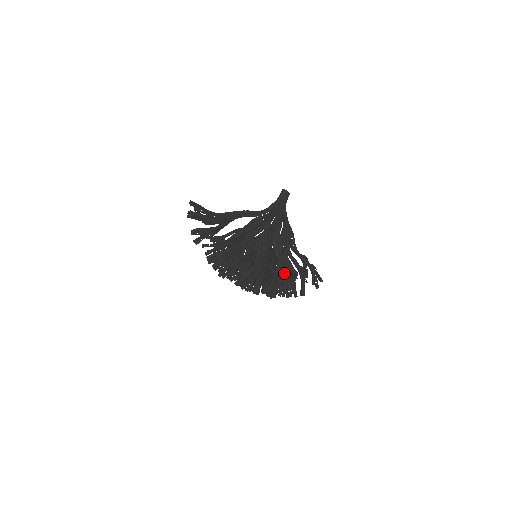
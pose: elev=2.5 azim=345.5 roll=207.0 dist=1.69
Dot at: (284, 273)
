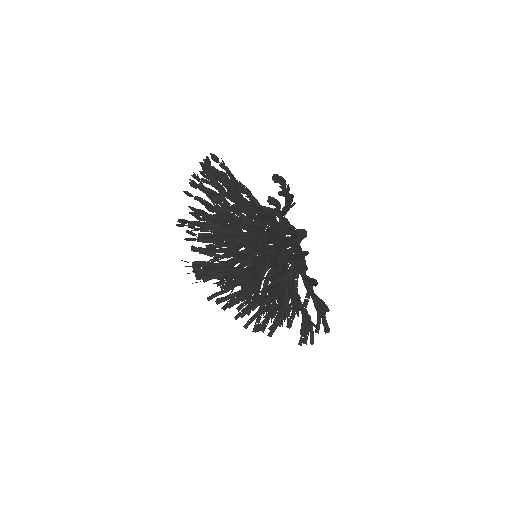
Dot at: (284, 290)
